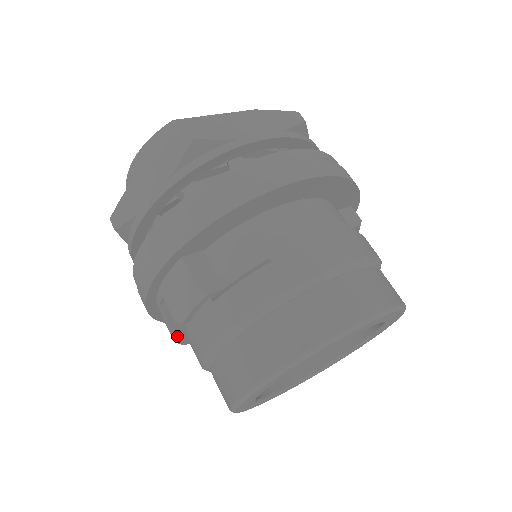
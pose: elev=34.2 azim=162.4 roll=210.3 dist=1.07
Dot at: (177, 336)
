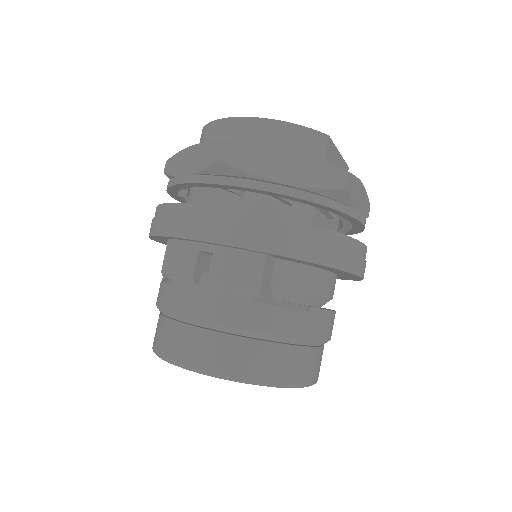
Dot at: (184, 280)
